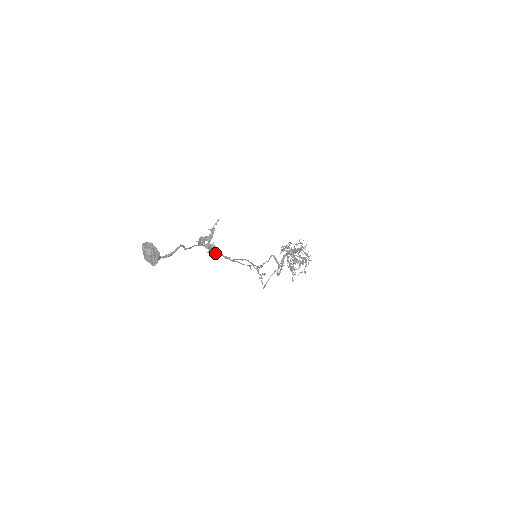
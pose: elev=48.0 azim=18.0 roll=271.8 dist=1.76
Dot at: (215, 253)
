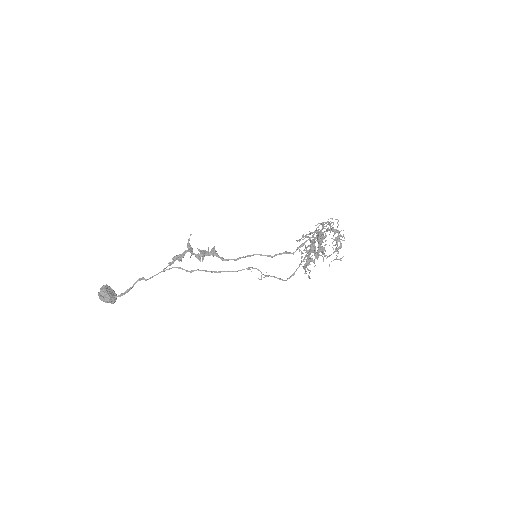
Dot at: (189, 271)
